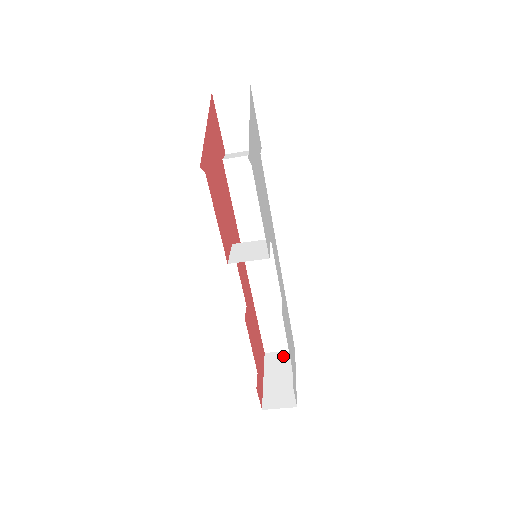
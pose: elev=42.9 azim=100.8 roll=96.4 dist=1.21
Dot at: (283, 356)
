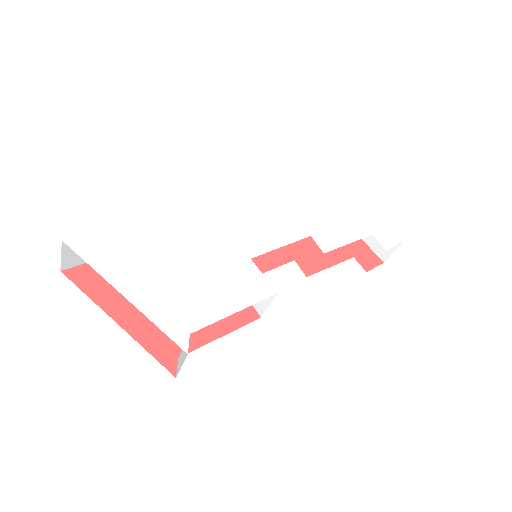
Dot at: occluded
